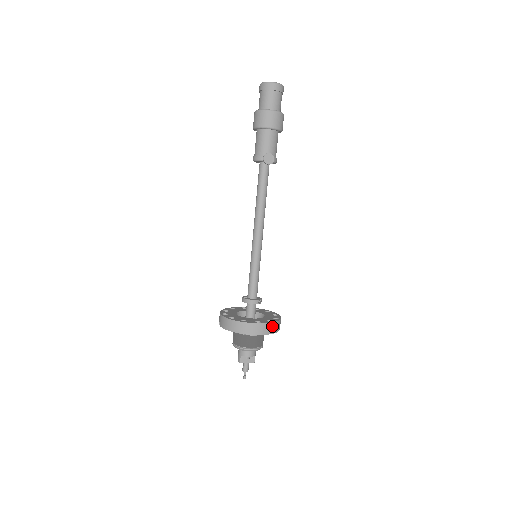
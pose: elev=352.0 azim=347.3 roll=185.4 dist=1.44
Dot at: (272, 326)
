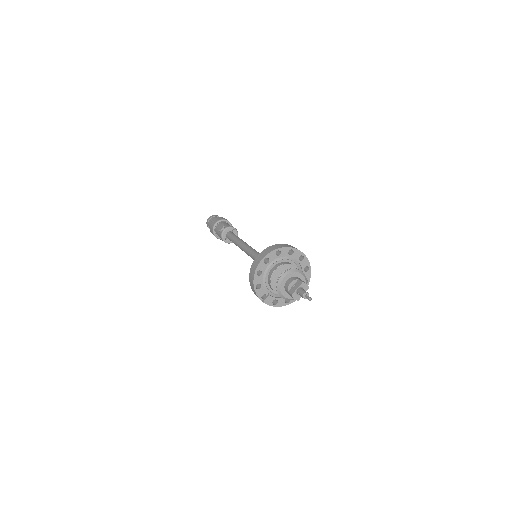
Dot at: (273, 247)
